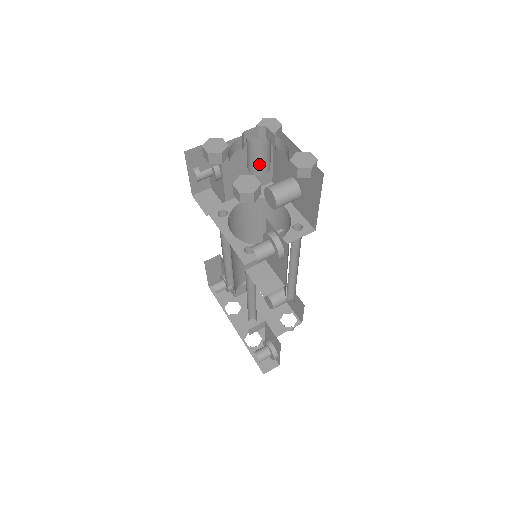
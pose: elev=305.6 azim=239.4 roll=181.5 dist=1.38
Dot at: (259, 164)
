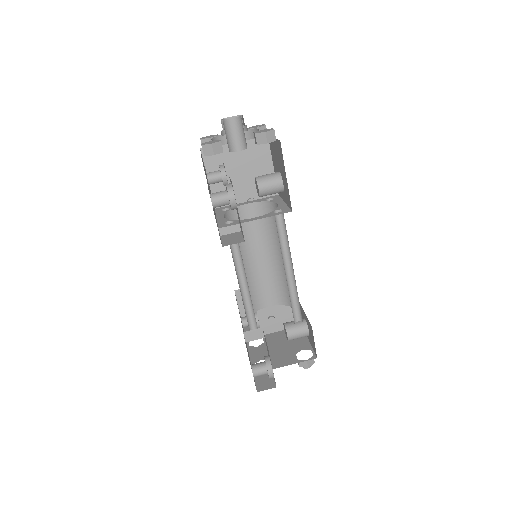
Dot at: (232, 140)
